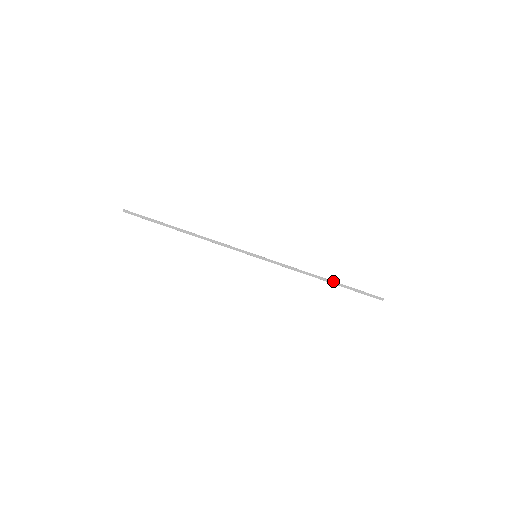
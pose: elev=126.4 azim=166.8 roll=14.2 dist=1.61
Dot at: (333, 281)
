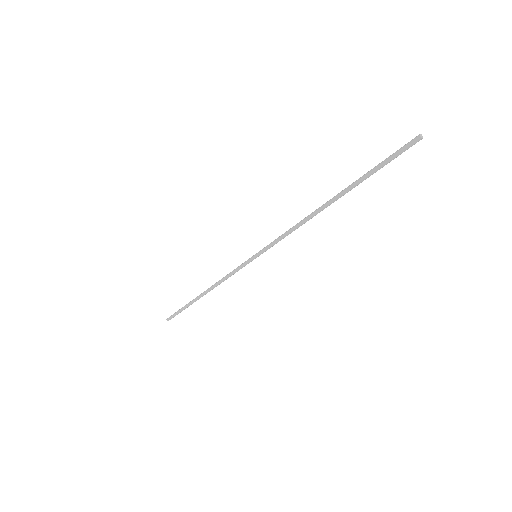
Dot at: (340, 193)
